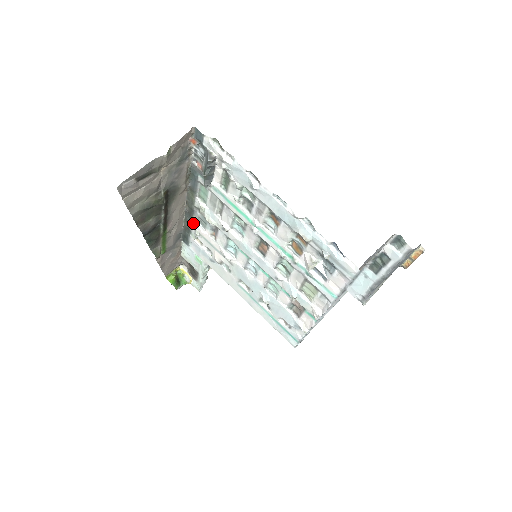
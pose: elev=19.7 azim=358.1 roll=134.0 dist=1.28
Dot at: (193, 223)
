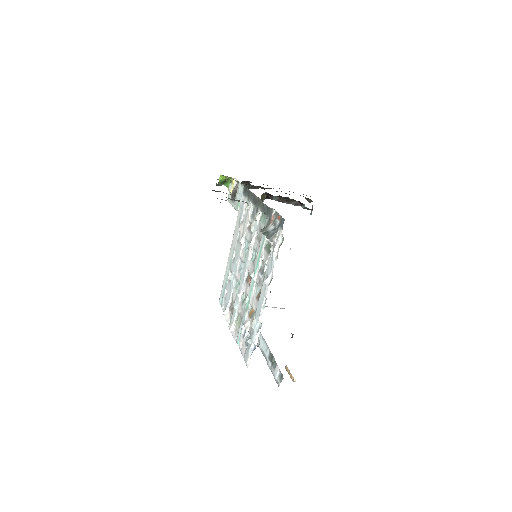
Dot at: (251, 203)
